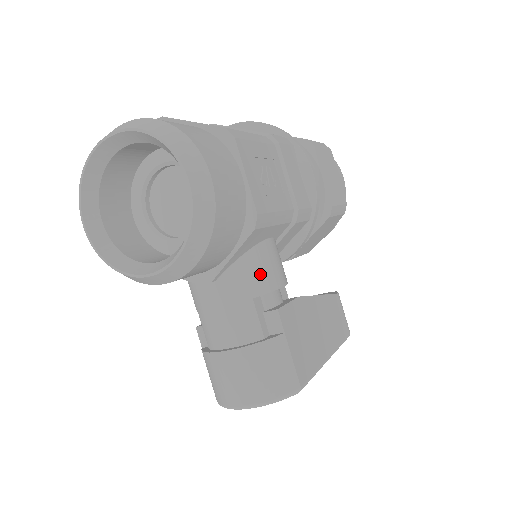
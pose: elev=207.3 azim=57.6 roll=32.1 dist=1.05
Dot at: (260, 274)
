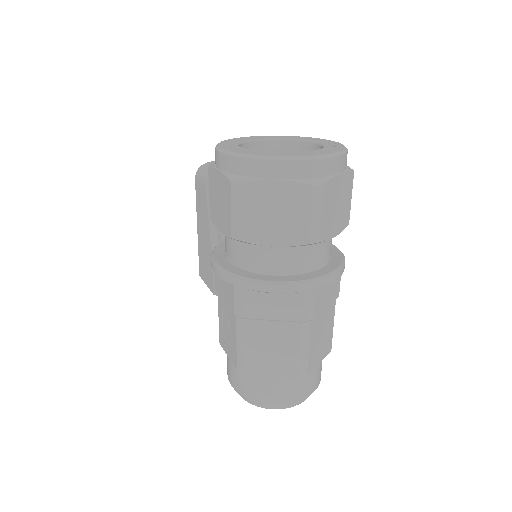
Dot at: occluded
